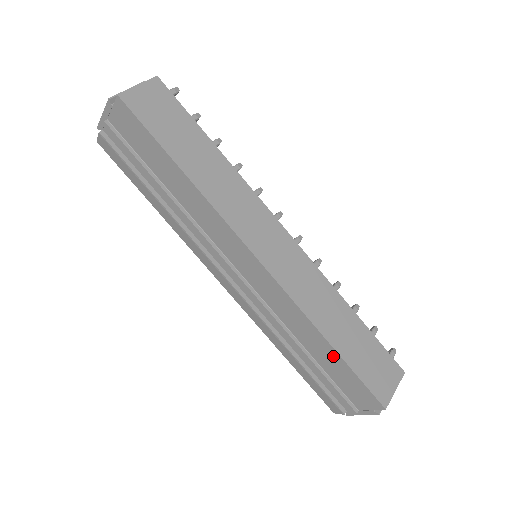
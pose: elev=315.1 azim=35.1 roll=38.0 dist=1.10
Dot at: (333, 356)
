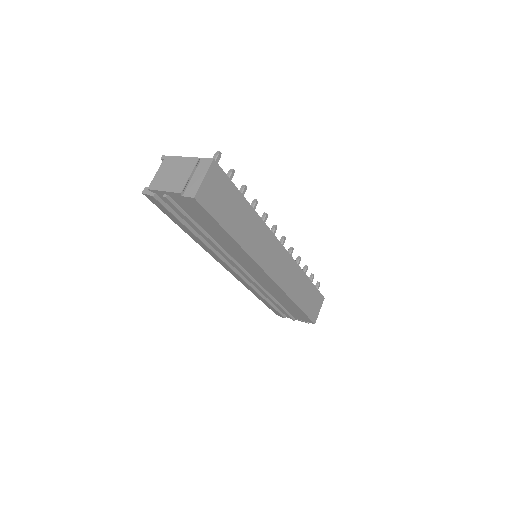
Dot at: (295, 307)
